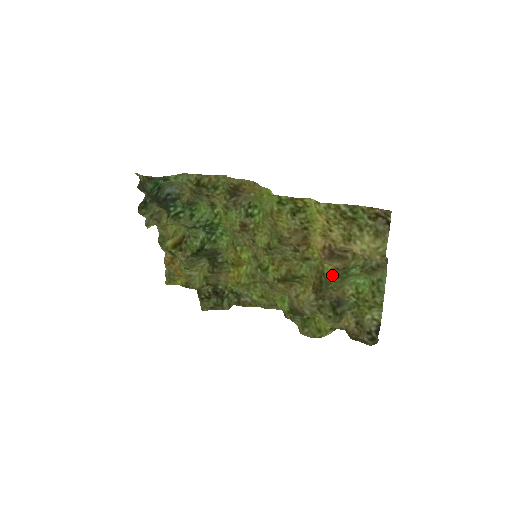
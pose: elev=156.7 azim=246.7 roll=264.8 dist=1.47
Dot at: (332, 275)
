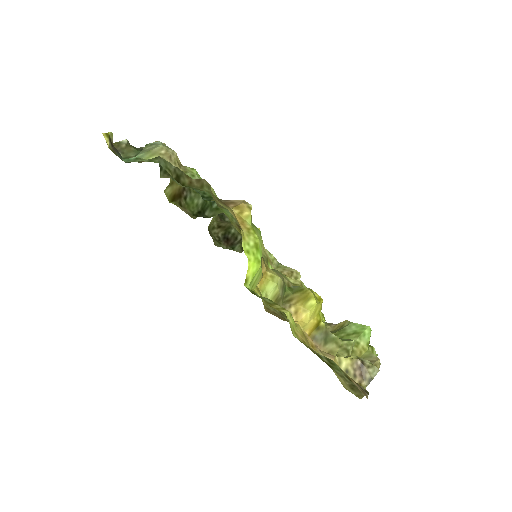
Dot at: occluded
